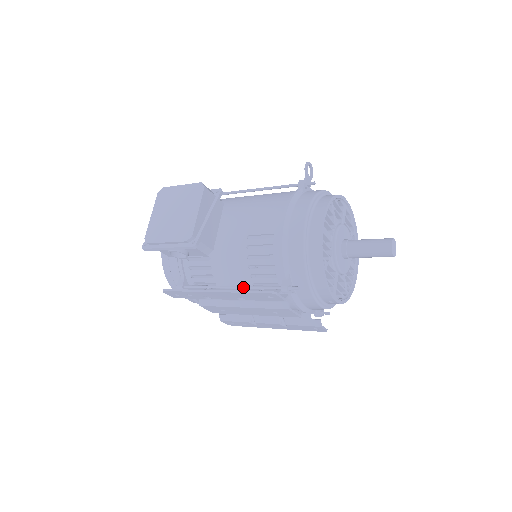
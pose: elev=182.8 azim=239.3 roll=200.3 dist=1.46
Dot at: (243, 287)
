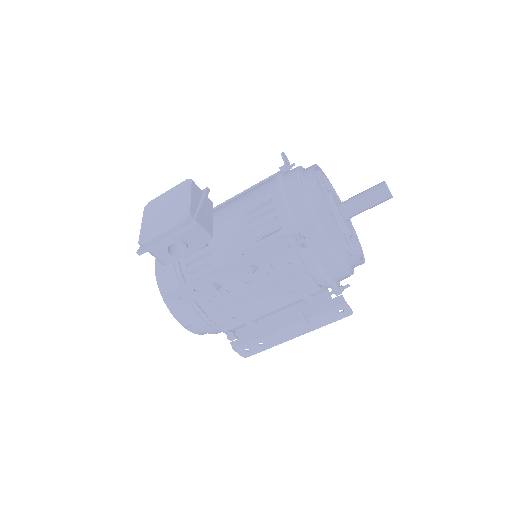
Dot at: occluded
